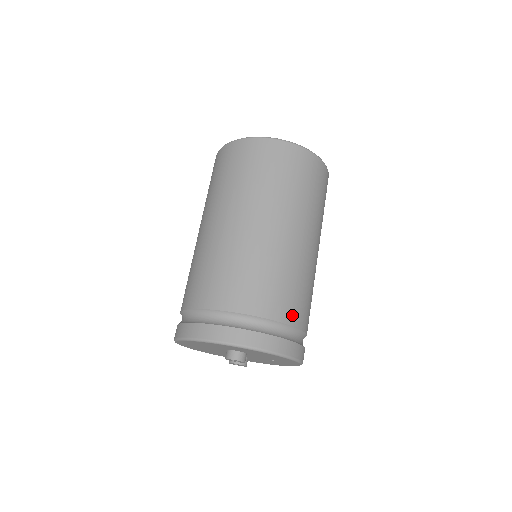
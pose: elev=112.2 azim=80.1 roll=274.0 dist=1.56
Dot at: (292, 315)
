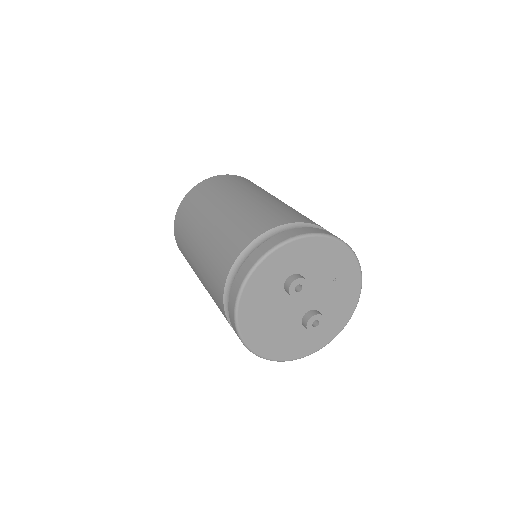
Dot at: (306, 220)
